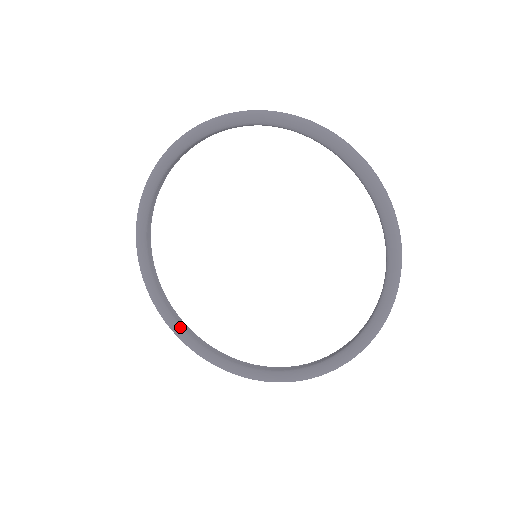
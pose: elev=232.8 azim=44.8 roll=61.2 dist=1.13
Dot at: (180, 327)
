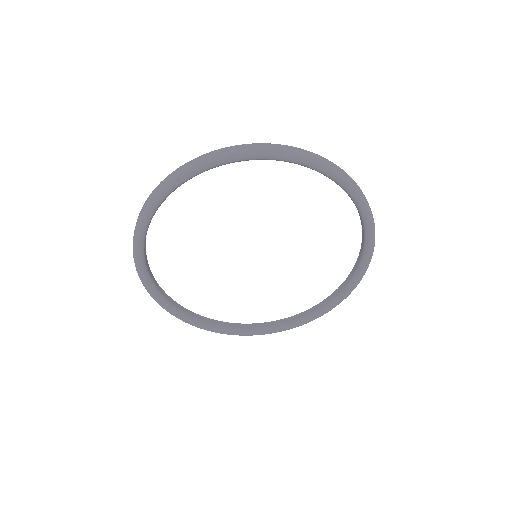
Dot at: (215, 326)
